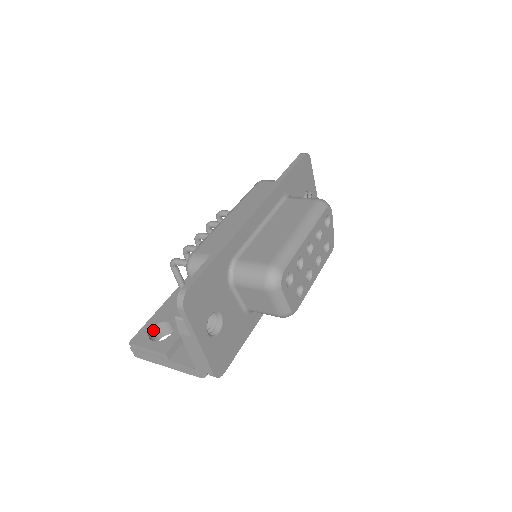
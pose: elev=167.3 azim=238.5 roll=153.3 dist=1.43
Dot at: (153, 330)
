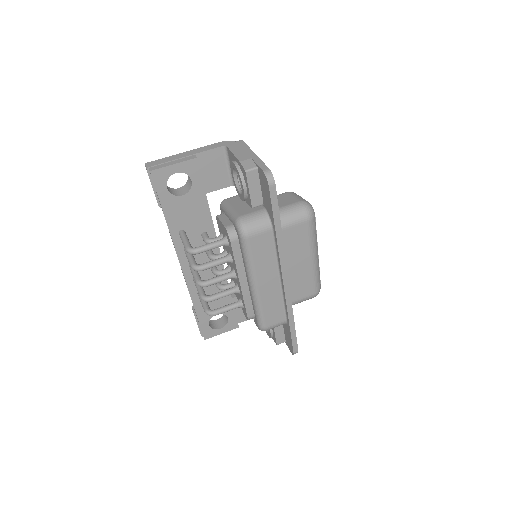
Dot at: (208, 323)
